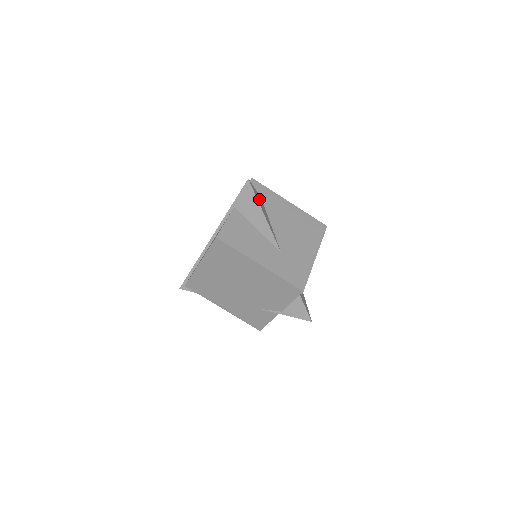
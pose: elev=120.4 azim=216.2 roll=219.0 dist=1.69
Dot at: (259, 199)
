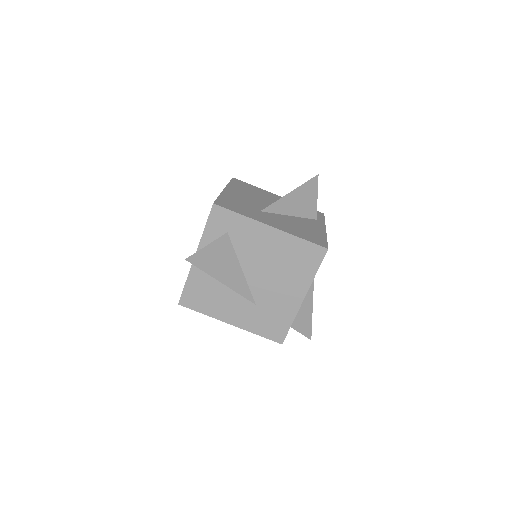
Dot at: (216, 256)
